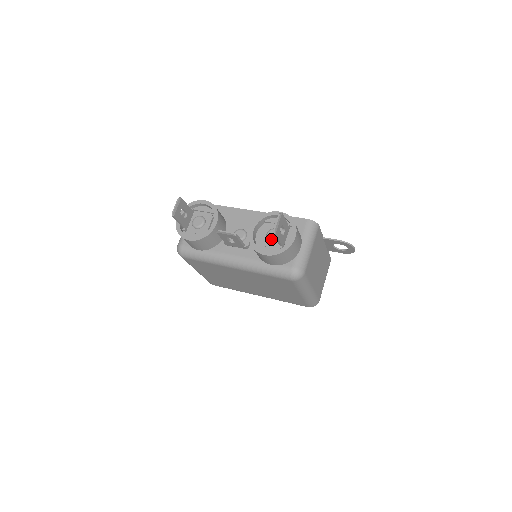
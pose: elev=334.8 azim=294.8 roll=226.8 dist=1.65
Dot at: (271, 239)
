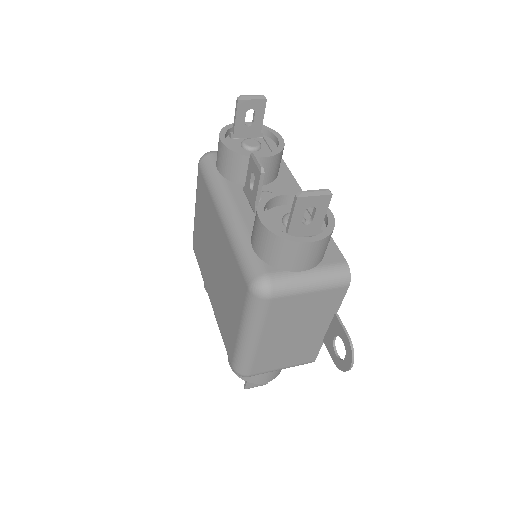
Dot at: (287, 219)
